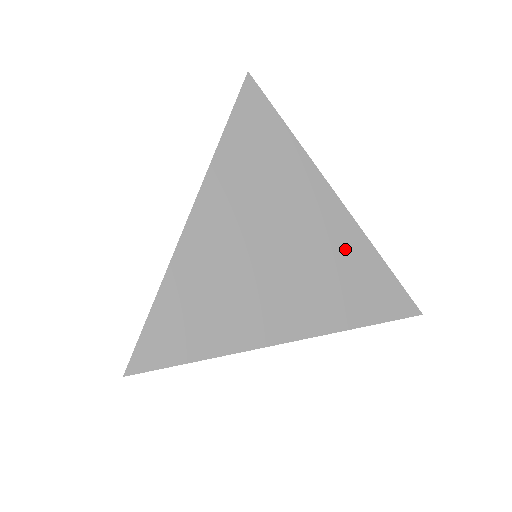
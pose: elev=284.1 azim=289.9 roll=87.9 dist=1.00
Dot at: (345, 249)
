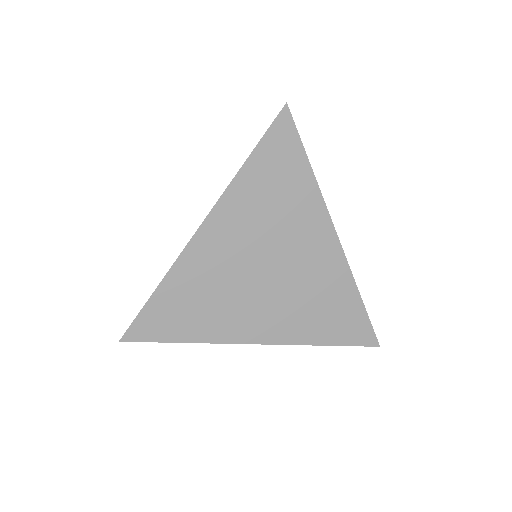
Dot at: (329, 281)
